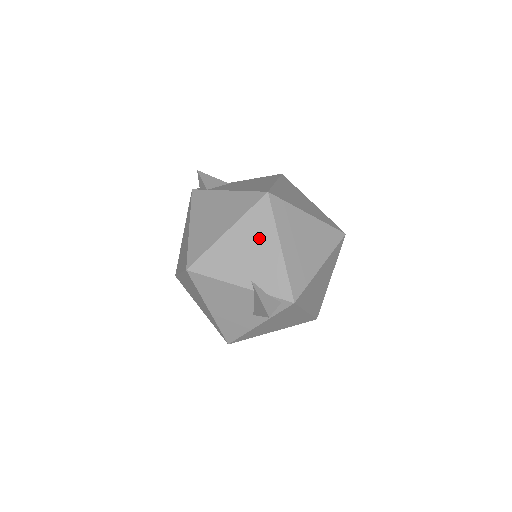
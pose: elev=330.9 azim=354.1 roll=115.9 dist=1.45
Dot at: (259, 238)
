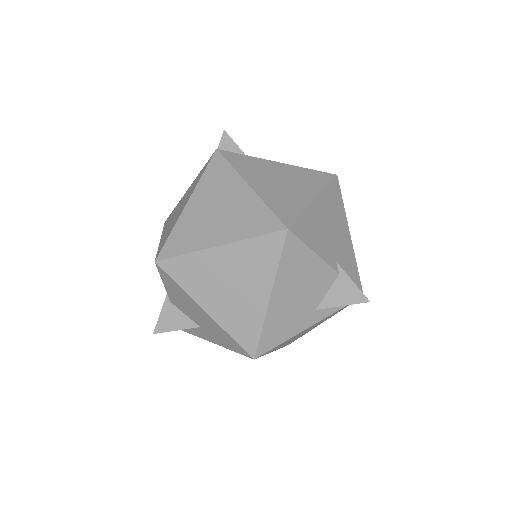
Dot at: (337, 218)
